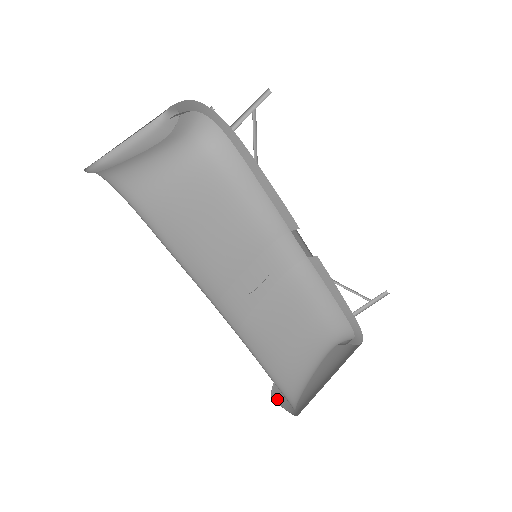
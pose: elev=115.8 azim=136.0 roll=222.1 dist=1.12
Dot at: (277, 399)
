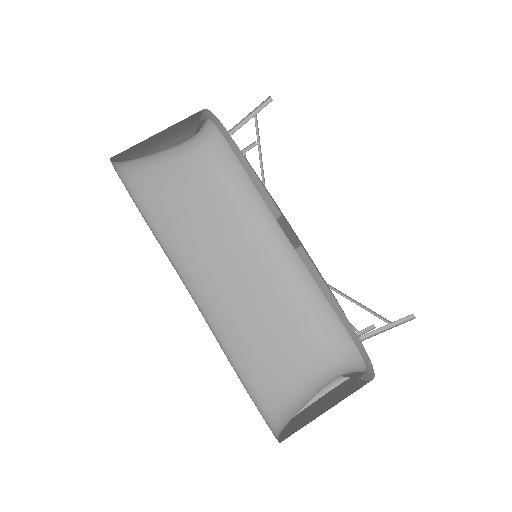
Dot at: (280, 434)
